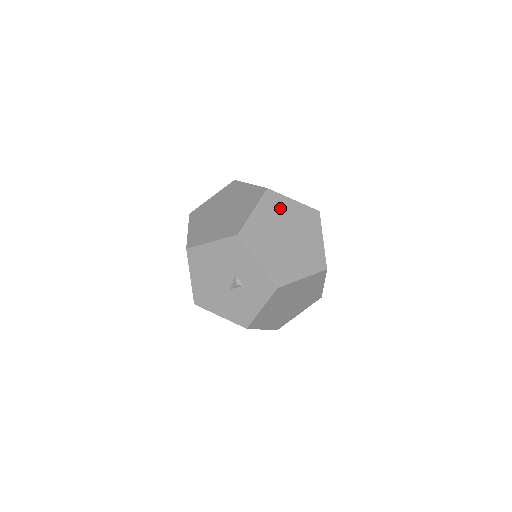
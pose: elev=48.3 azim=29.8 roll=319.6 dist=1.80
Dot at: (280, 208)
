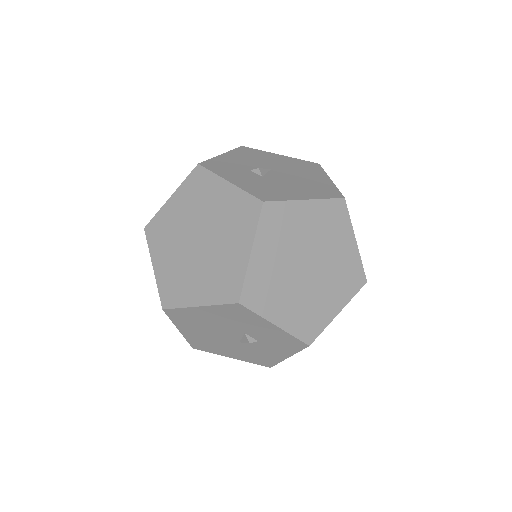
Dot at: (289, 225)
